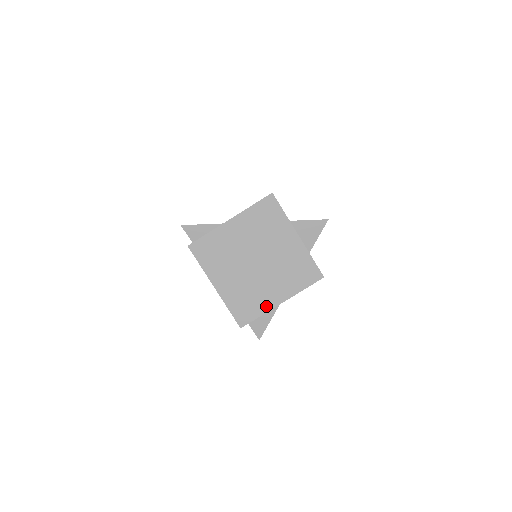
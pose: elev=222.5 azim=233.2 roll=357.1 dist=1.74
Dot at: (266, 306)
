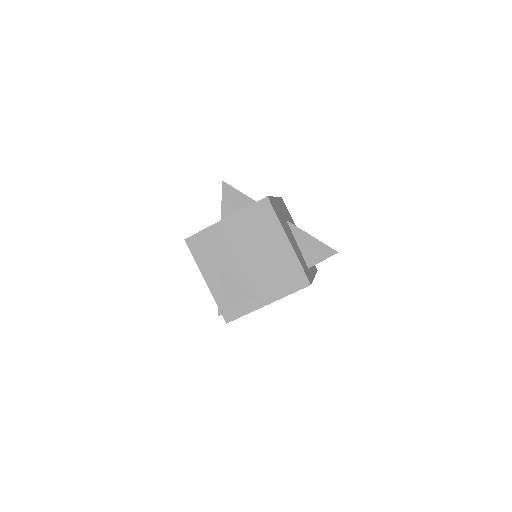
Dot at: occluded
